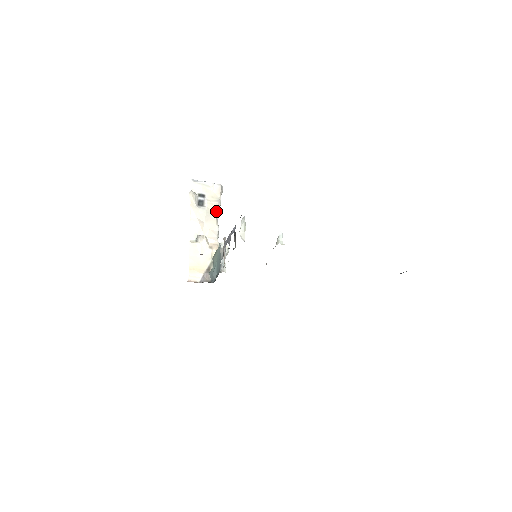
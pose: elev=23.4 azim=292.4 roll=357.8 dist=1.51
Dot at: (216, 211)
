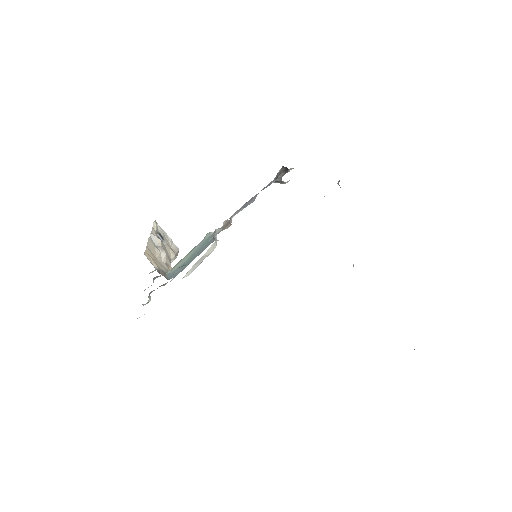
Dot at: (171, 258)
